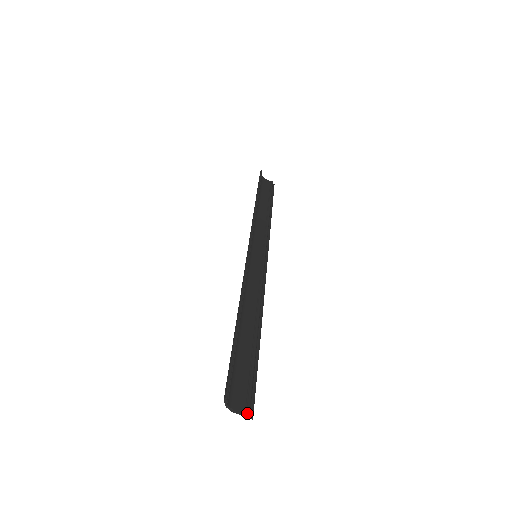
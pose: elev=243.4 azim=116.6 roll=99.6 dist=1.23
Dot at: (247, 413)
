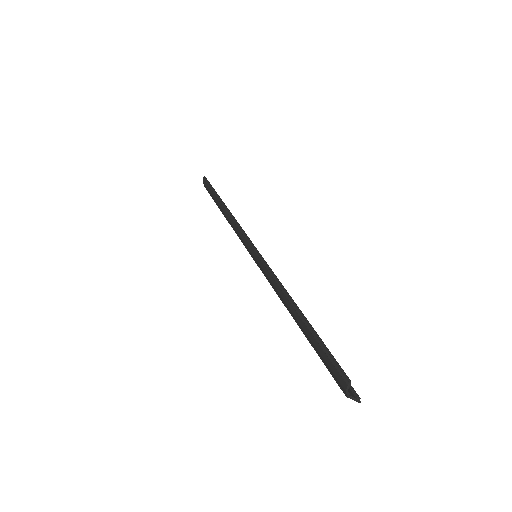
Dot at: (358, 397)
